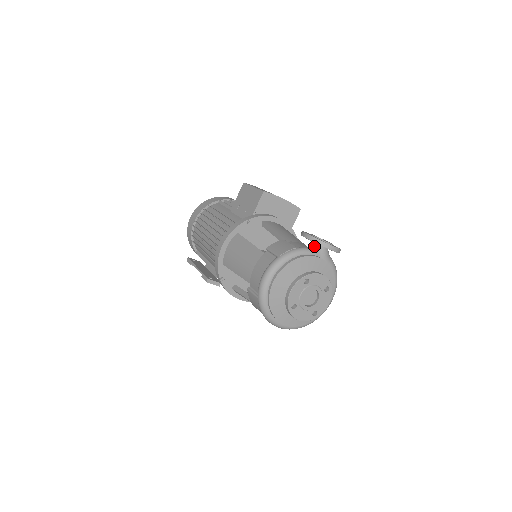
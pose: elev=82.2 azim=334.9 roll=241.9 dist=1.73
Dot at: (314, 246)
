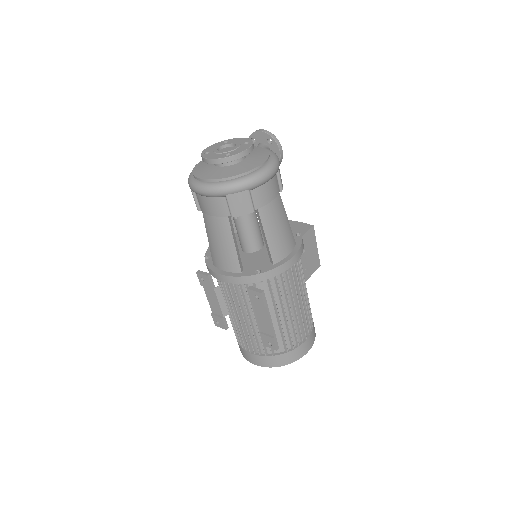
Dot at: occluded
